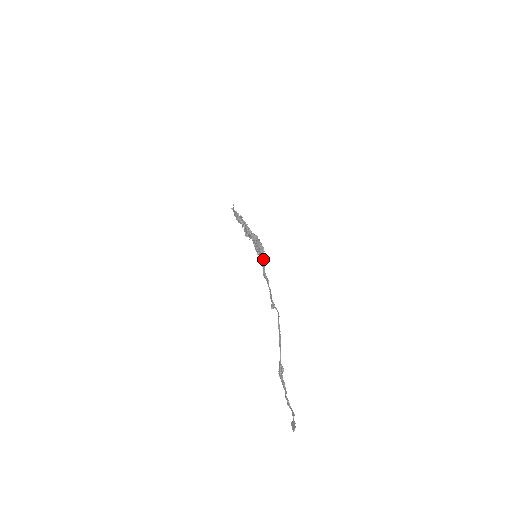
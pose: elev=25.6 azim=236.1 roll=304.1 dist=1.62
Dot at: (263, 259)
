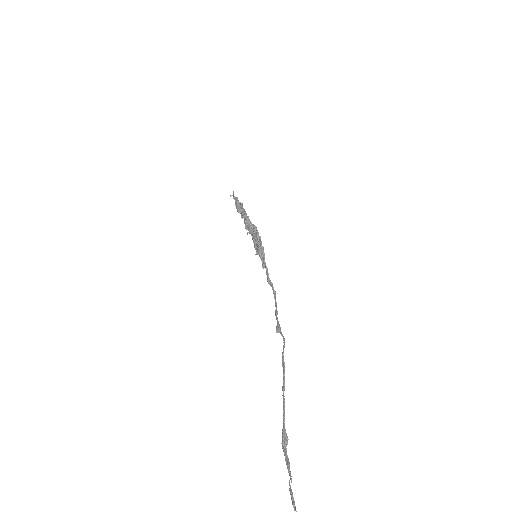
Dot at: (262, 260)
